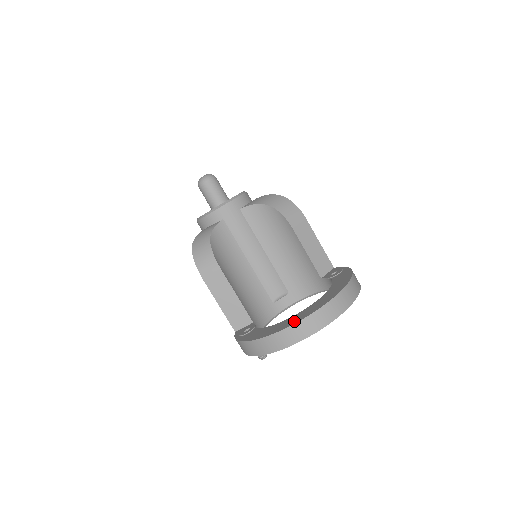
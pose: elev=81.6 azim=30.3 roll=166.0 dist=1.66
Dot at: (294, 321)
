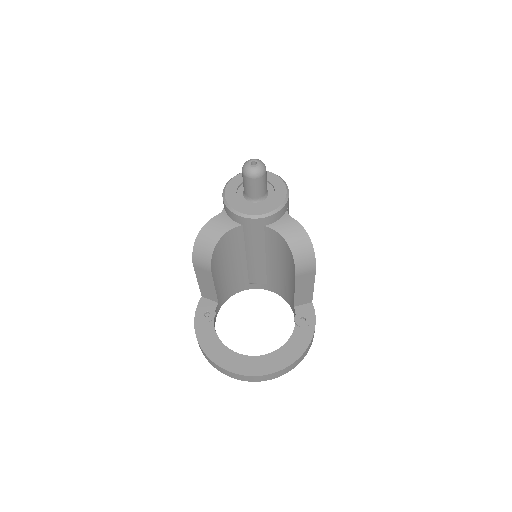
Dot at: (232, 367)
